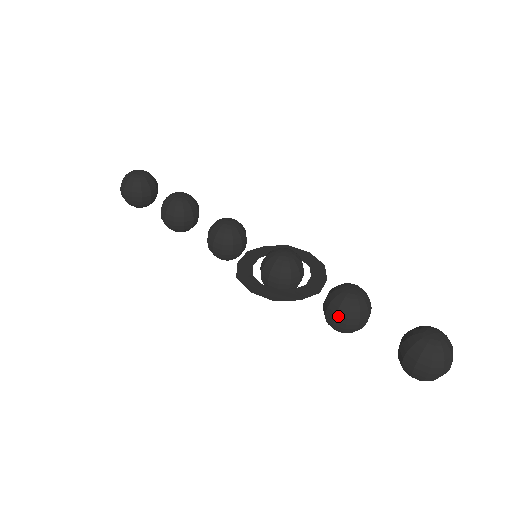
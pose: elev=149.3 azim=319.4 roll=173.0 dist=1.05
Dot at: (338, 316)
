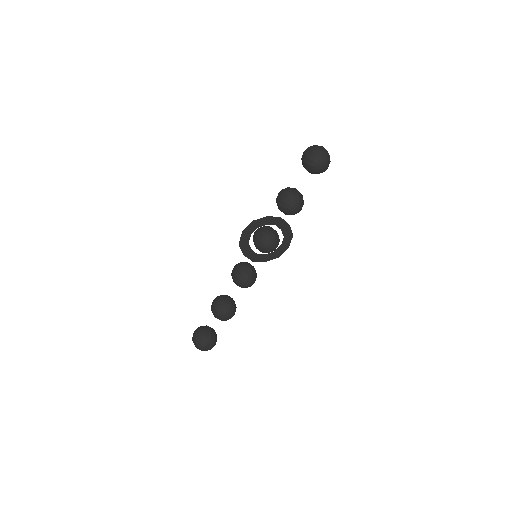
Dot at: (279, 195)
